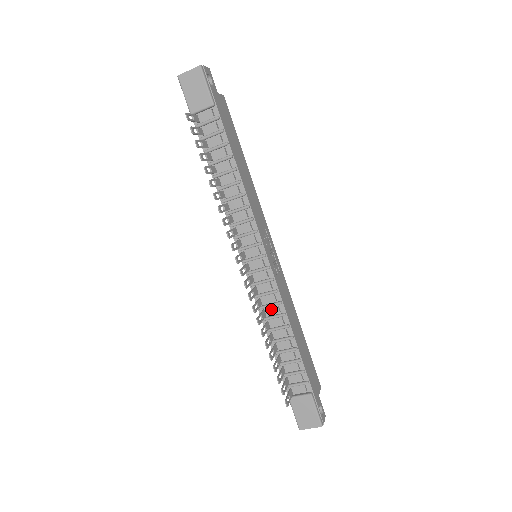
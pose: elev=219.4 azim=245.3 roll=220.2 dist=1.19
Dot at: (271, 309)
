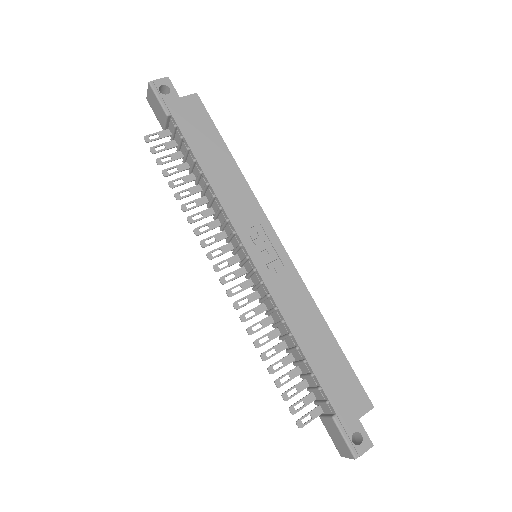
Dot at: (274, 315)
